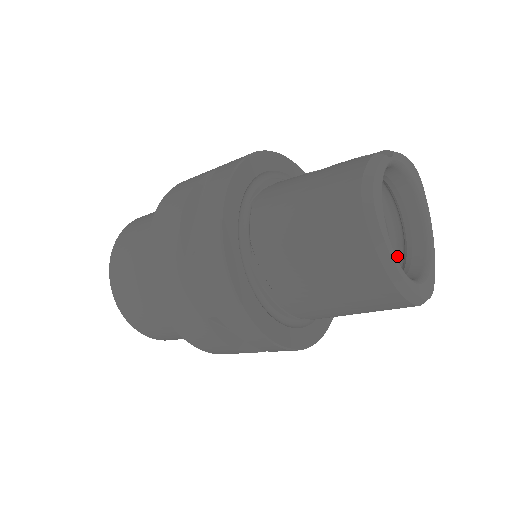
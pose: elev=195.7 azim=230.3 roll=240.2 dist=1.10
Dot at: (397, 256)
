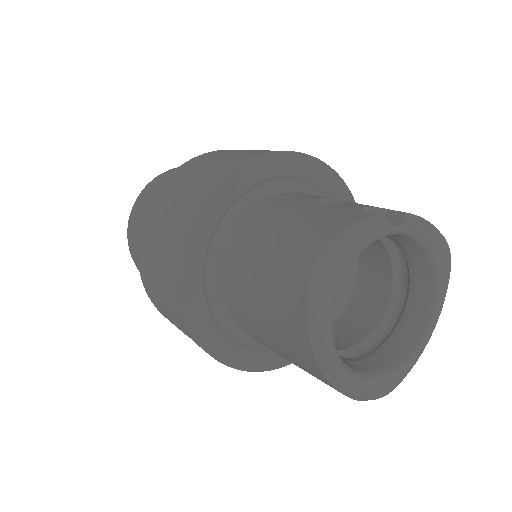
Dot at: (383, 331)
